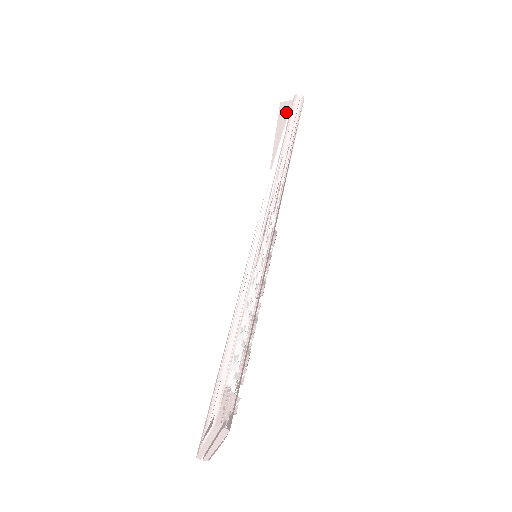
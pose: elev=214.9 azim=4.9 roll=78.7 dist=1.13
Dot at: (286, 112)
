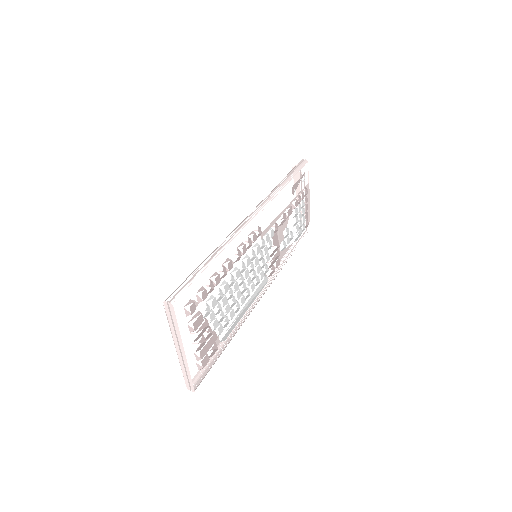
Dot at: (298, 174)
